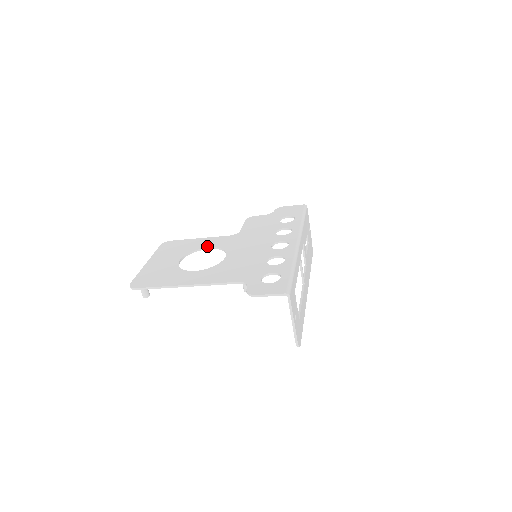
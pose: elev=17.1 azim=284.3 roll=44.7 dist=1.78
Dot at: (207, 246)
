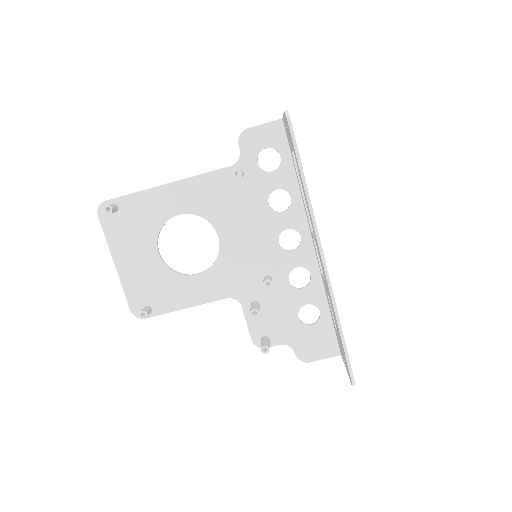
Dot at: (196, 277)
